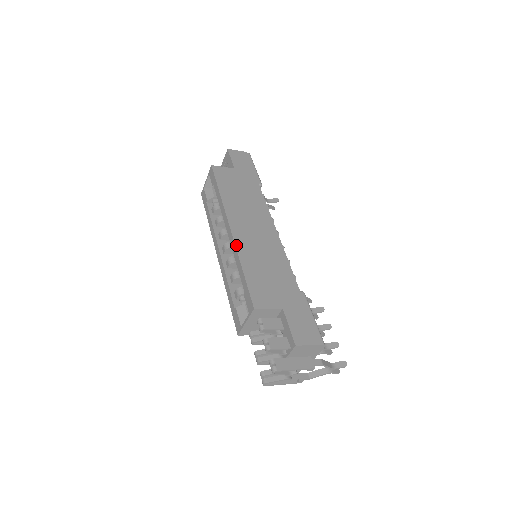
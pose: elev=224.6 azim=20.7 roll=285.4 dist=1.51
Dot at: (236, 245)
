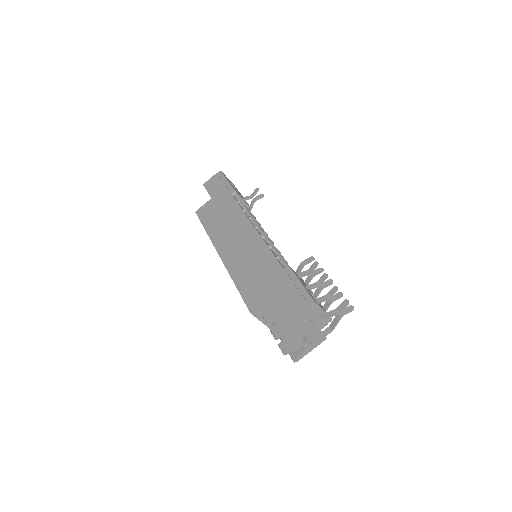
Dot at: (226, 268)
